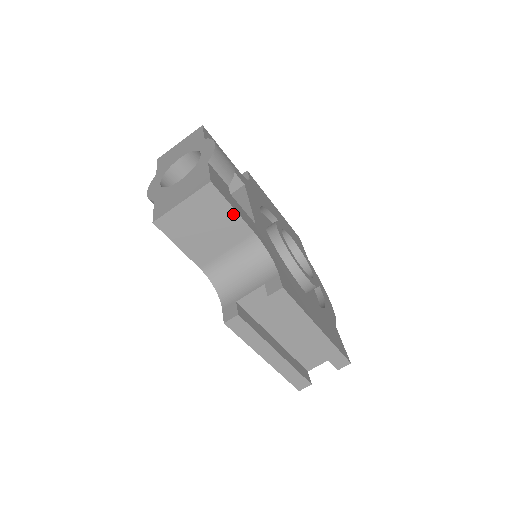
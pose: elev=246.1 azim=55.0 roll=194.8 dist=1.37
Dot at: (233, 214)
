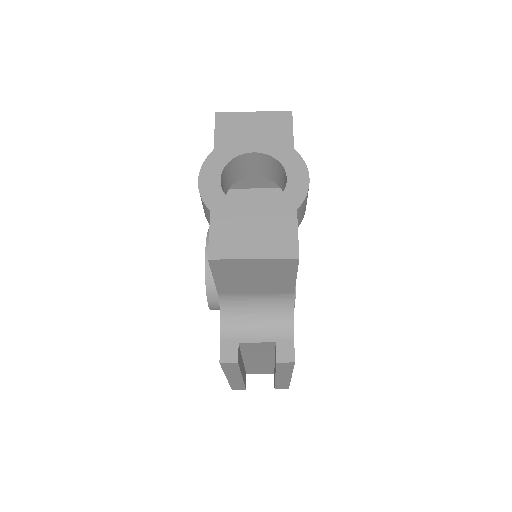
Dot at: (291, 279)
